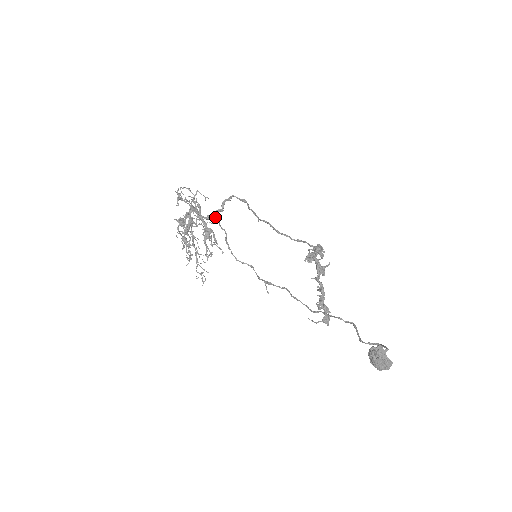
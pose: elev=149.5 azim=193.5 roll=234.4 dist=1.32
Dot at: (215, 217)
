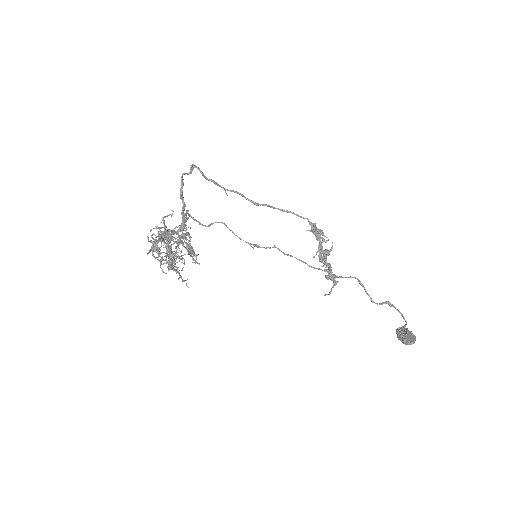
Dot at: (185, 222)
